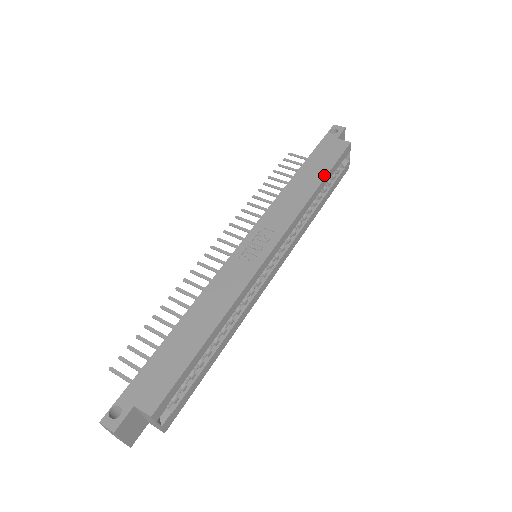
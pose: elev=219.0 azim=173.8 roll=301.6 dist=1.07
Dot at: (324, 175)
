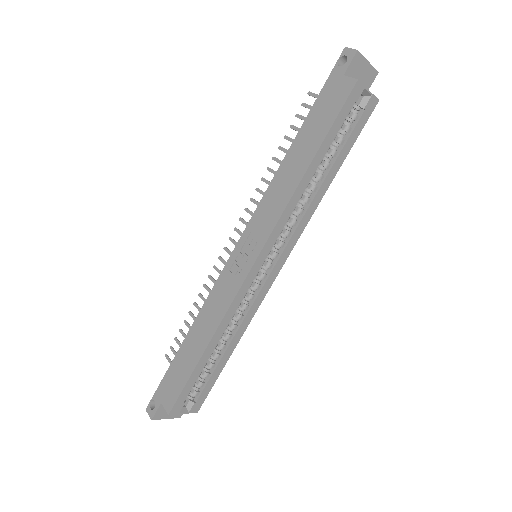
Dot at: (317, 147)
